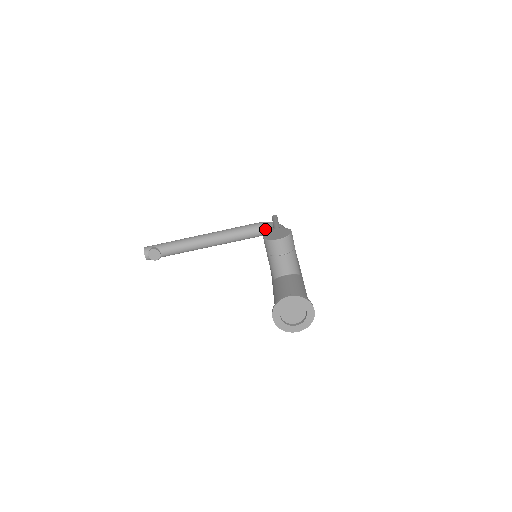
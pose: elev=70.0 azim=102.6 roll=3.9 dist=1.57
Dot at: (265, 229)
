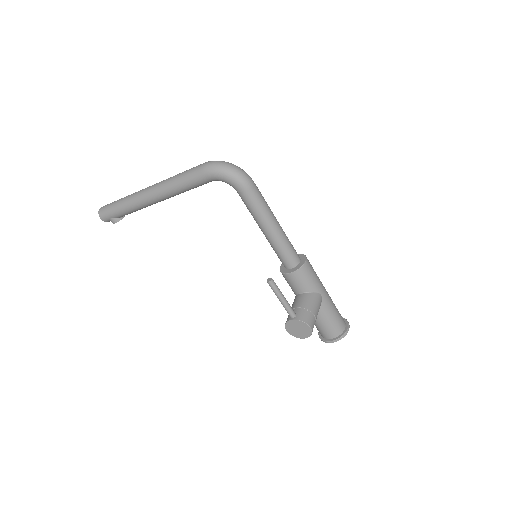
Dot at: (222, 181)
